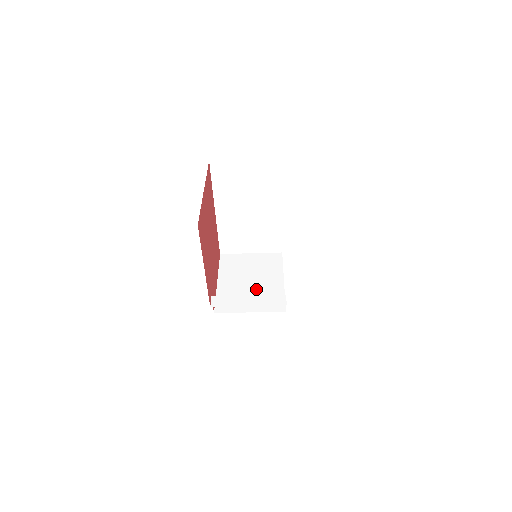
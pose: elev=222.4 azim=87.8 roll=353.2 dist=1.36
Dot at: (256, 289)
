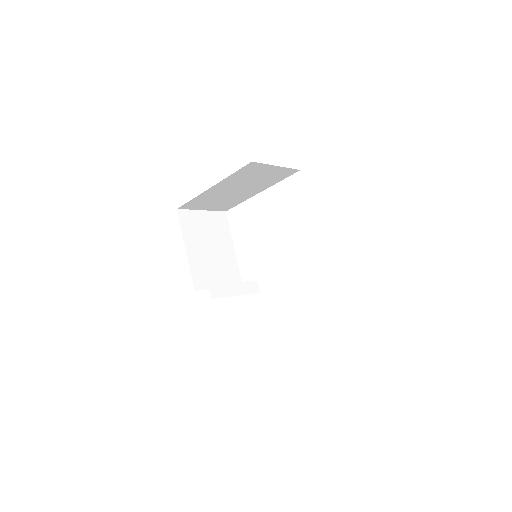
Dot at: (218, 260)
